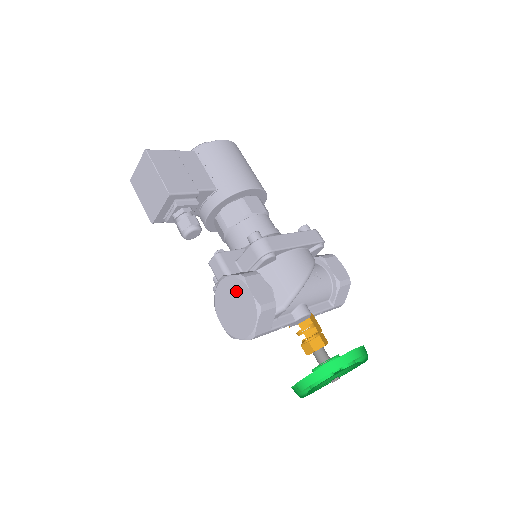
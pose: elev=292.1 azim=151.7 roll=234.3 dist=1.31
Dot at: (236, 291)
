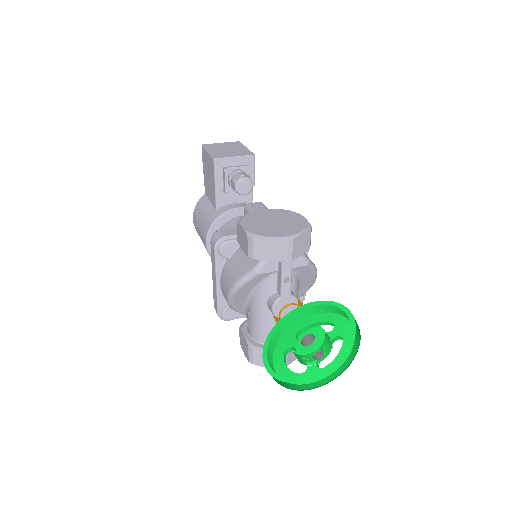
Dot at: (283, 215)
